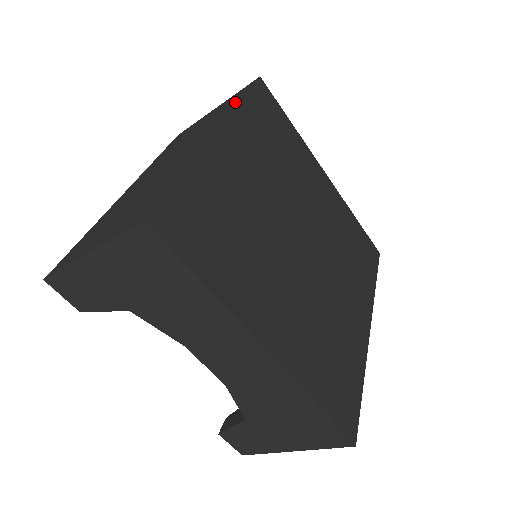
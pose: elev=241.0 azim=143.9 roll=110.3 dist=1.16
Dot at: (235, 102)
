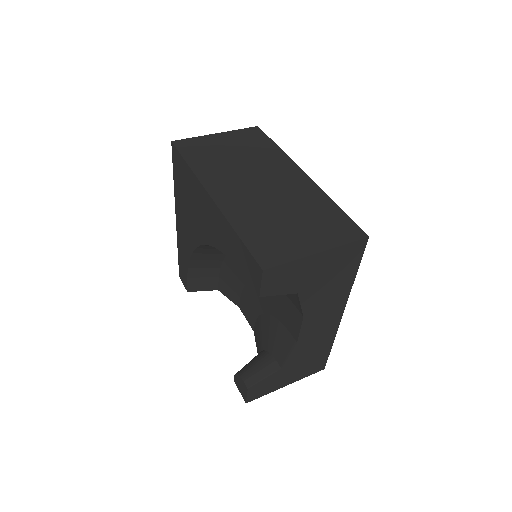
Dot at: (270, 146)
